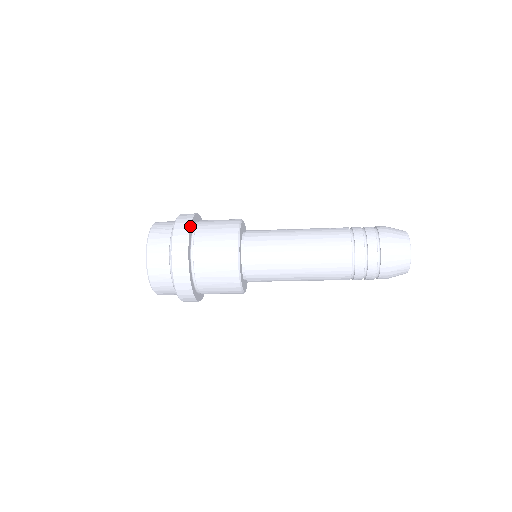
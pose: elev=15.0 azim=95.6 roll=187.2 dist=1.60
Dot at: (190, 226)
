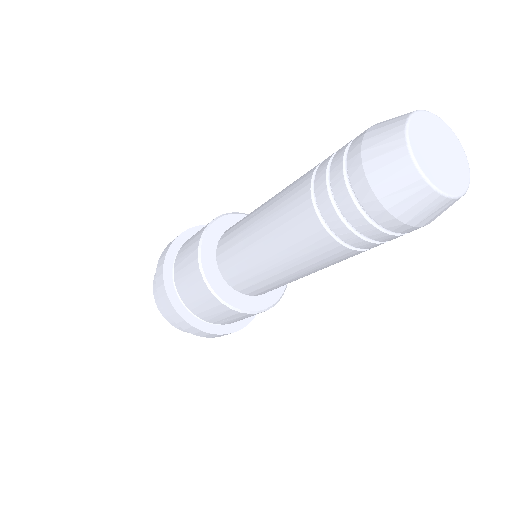
Dot at: (163, 280)
